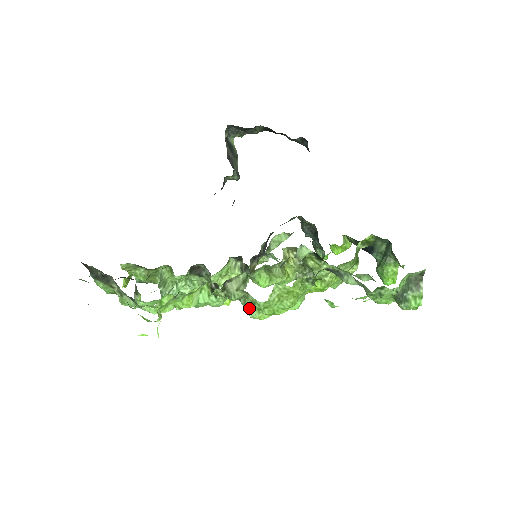
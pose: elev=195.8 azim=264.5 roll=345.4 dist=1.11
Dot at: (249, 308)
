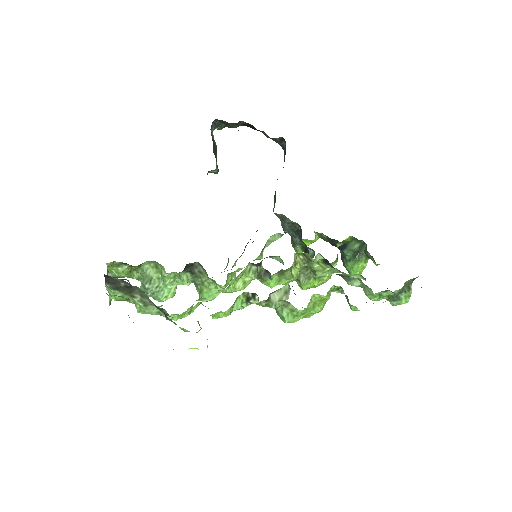
Dot at: (286, 315)
